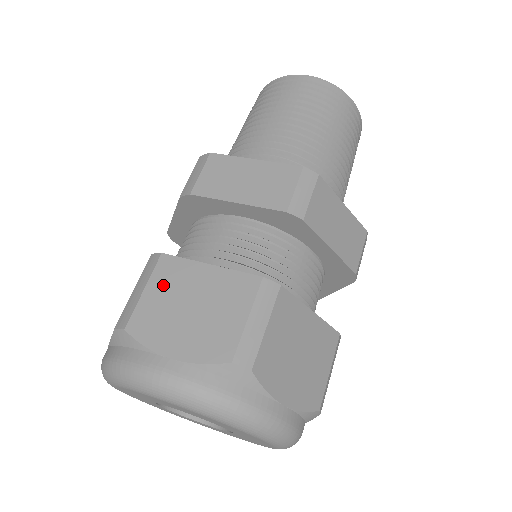
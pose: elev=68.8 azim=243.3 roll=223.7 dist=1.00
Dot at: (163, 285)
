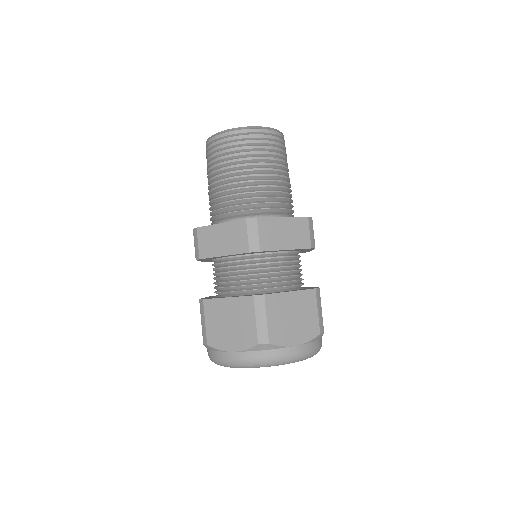
Dot at: (212, 317)
